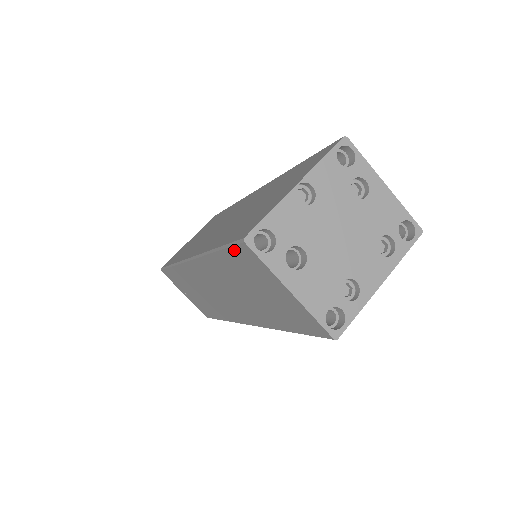
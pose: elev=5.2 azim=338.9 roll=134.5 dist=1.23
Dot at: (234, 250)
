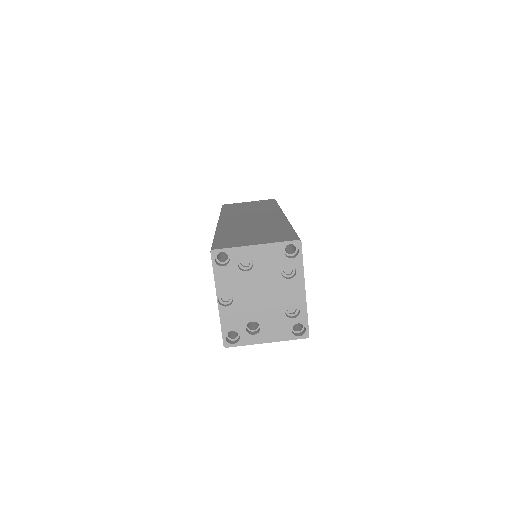
Dot at: occluded
